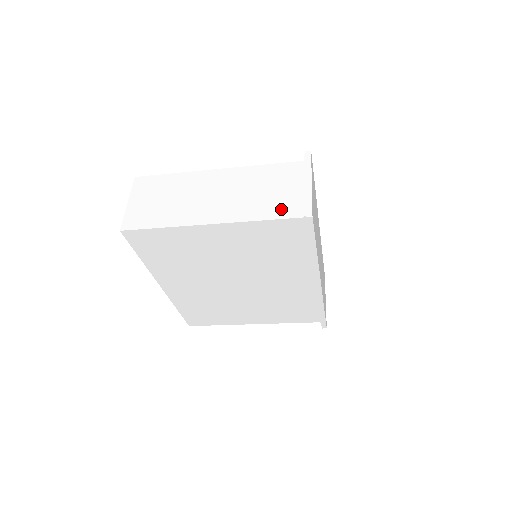
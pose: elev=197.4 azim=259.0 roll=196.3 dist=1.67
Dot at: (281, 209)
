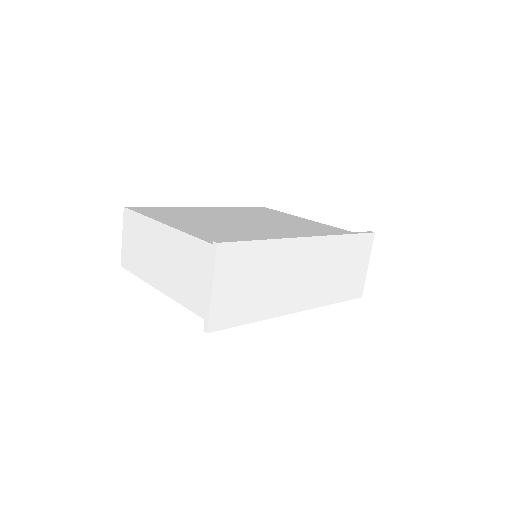
Dot at: (197, 303)
